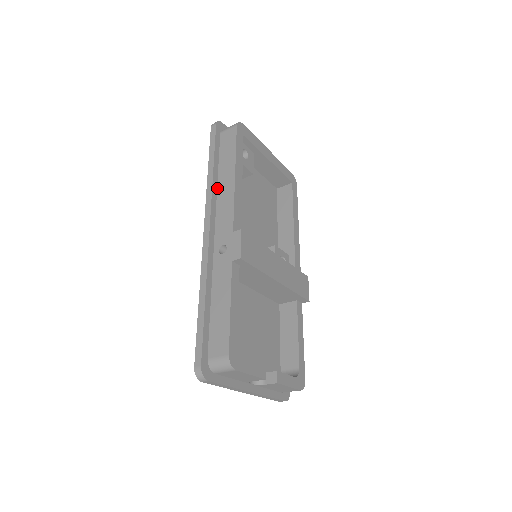
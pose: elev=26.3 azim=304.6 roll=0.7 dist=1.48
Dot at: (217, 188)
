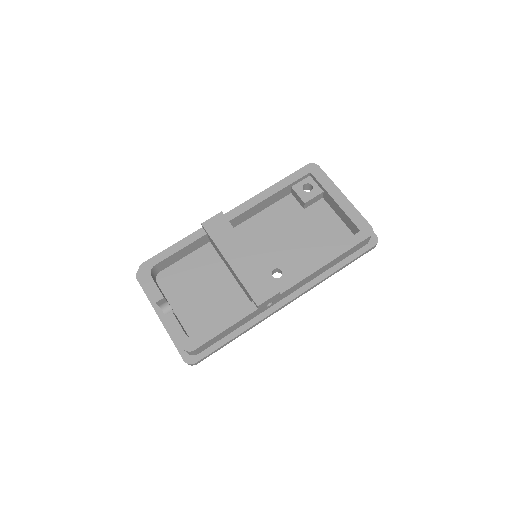
Dot at: occluded
